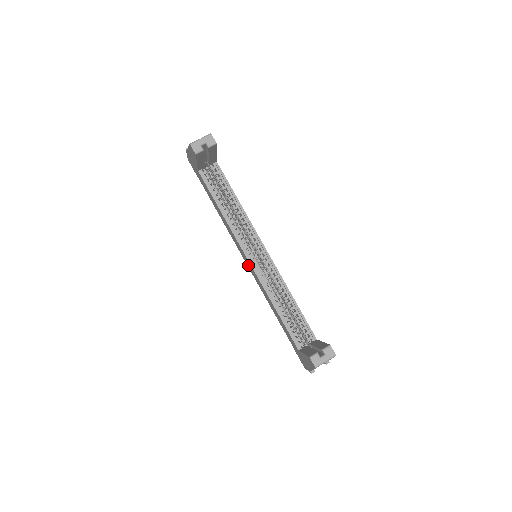
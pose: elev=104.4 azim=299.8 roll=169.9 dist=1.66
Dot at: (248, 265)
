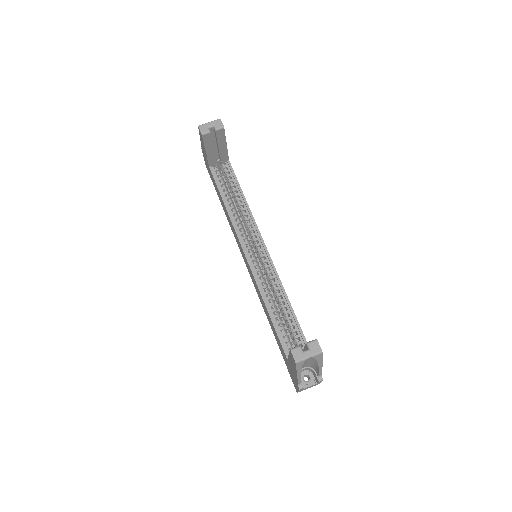
Dot at: (247, 267)
